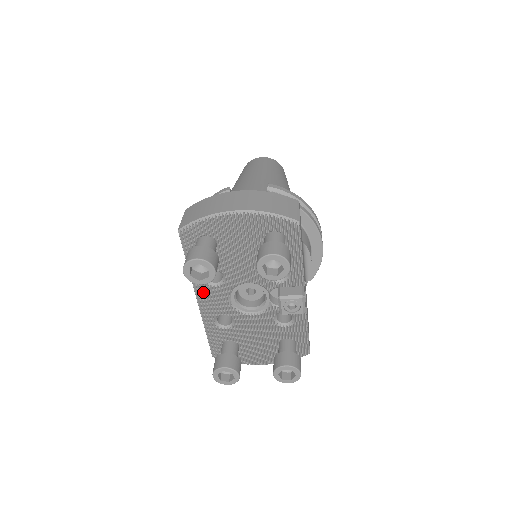
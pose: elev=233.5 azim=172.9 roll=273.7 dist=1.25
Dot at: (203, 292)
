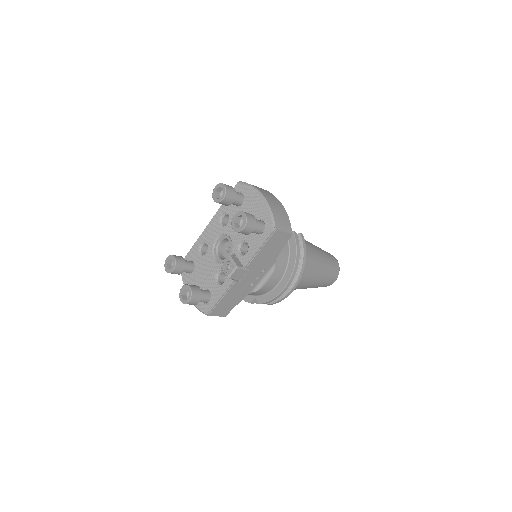
Dot at: (214, 223)
